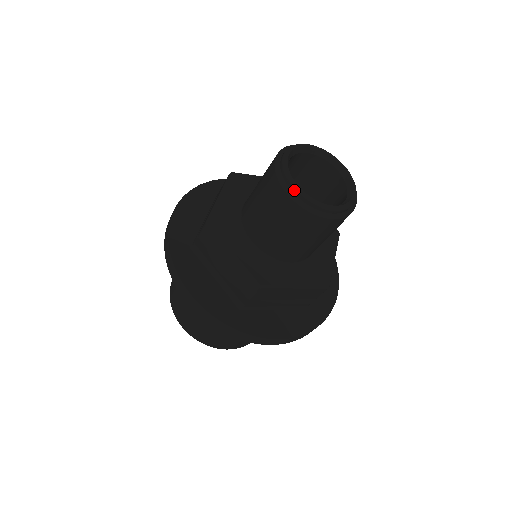
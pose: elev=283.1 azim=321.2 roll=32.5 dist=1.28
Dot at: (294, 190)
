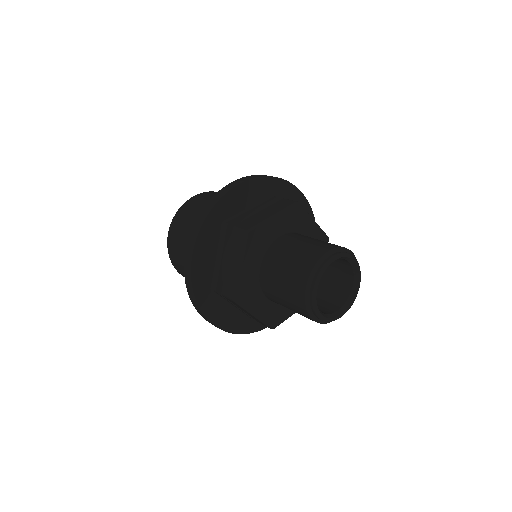
Dot at: (312, 288)
